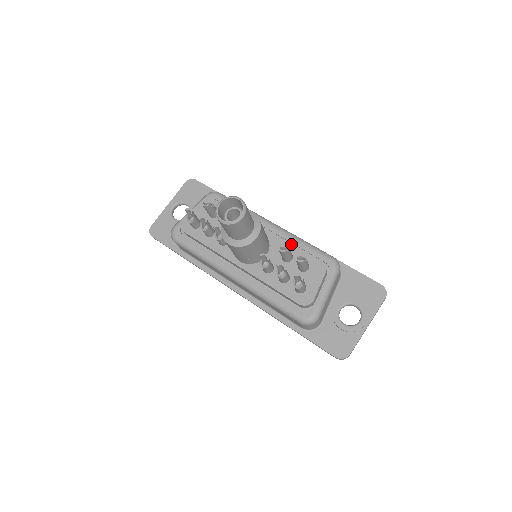
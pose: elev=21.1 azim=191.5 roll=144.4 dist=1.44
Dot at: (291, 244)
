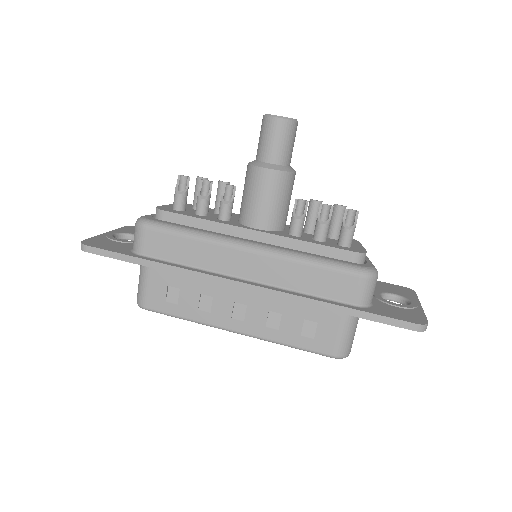
Dot at: occluded
